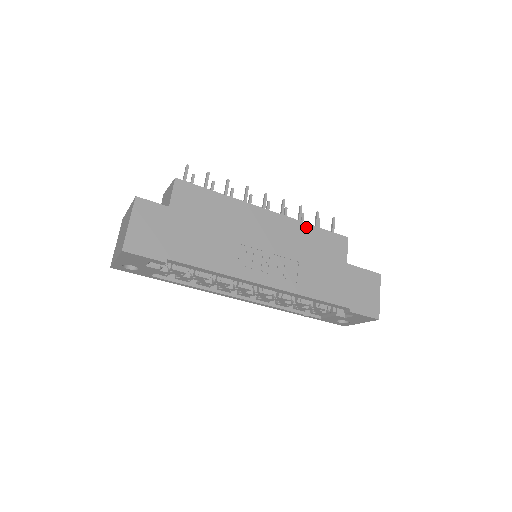
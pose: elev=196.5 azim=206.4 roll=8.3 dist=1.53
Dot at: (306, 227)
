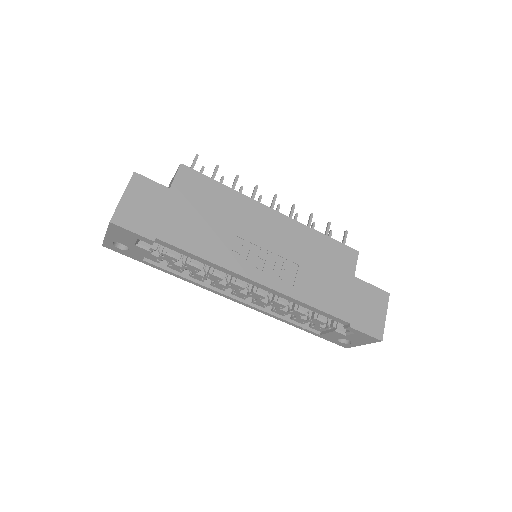
Dot at: (313, 233)
